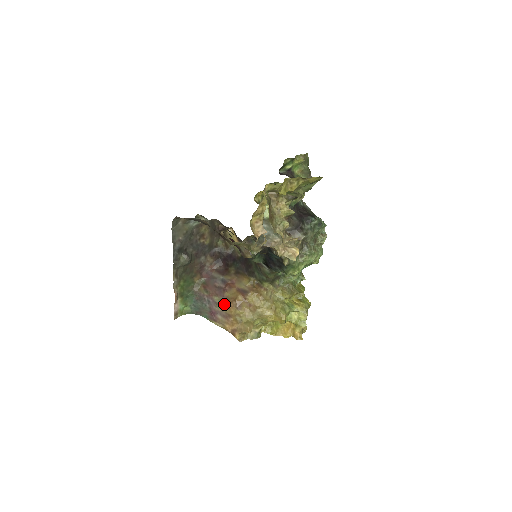
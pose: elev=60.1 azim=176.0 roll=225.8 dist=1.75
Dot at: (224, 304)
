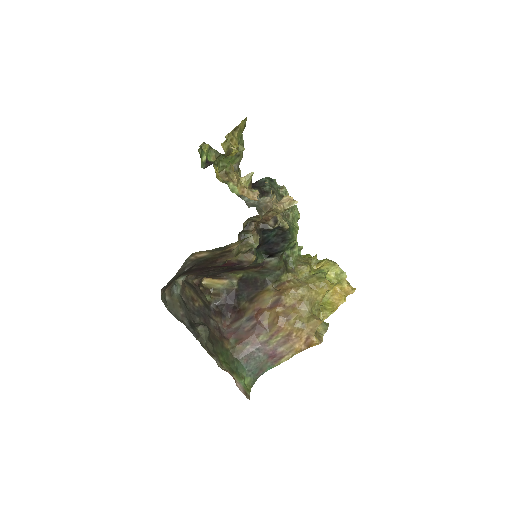
Dot at: (273, 333)
